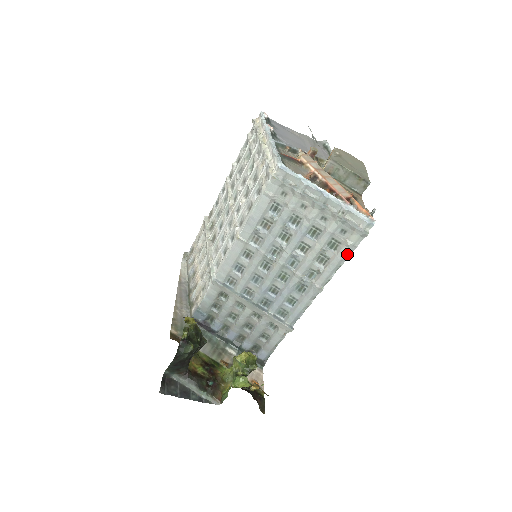
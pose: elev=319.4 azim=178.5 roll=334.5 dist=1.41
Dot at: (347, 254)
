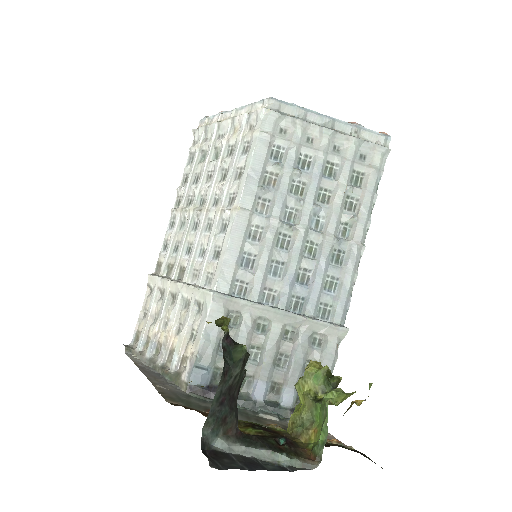
Dot at: (376, 185)
